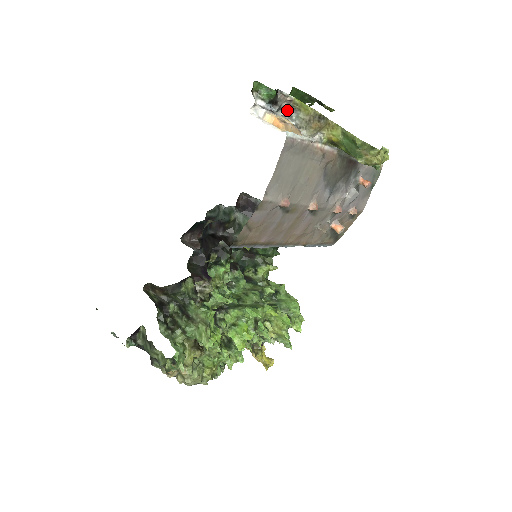
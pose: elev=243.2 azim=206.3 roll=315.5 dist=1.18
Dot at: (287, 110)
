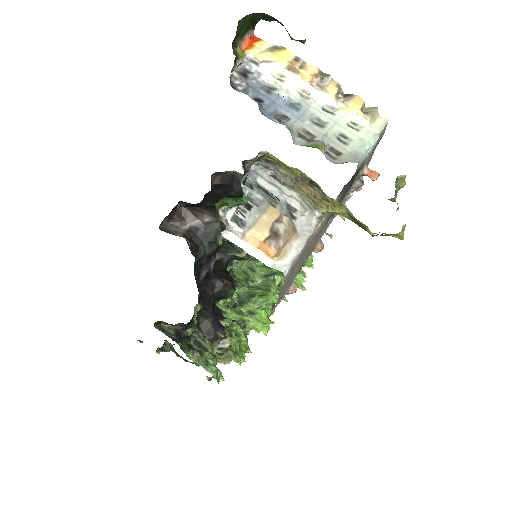
Dot at: (260, 161)
